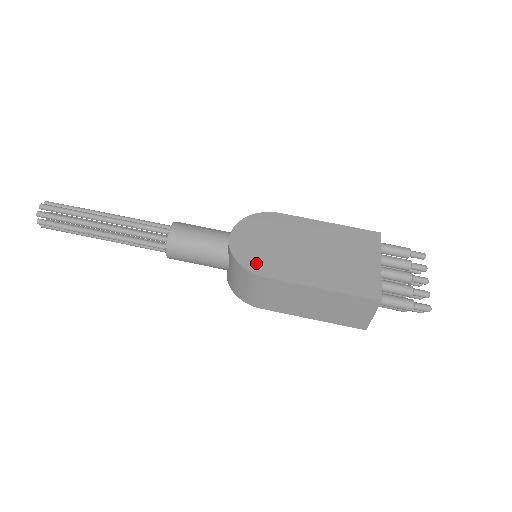
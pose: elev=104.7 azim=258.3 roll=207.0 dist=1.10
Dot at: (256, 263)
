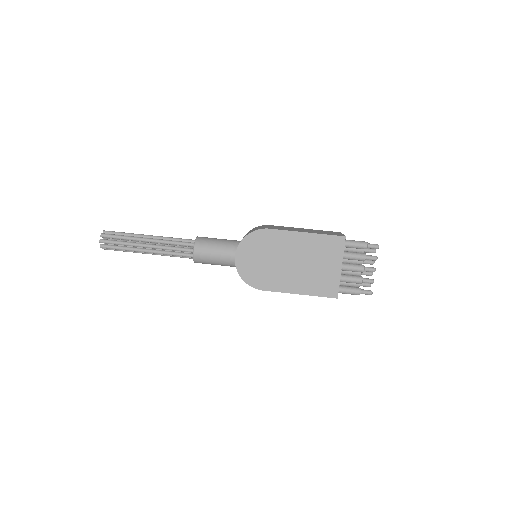
Dot at: (255, 280)
